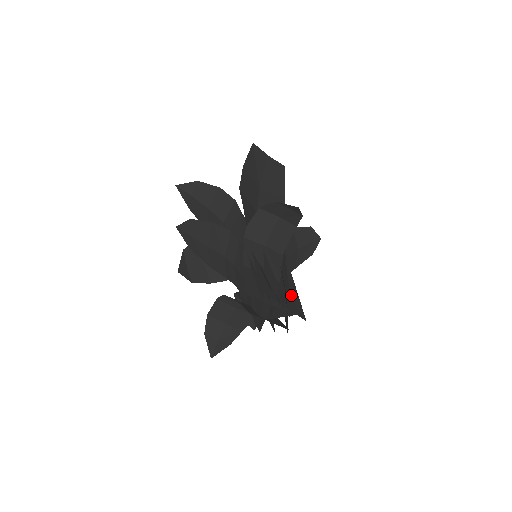
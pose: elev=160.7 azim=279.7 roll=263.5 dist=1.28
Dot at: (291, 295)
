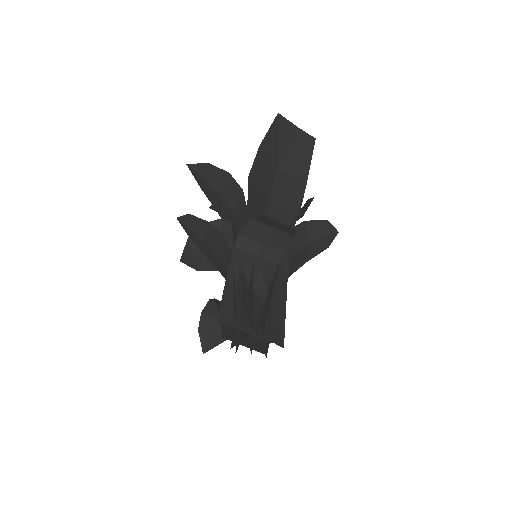
Dot at: (276, 314)
